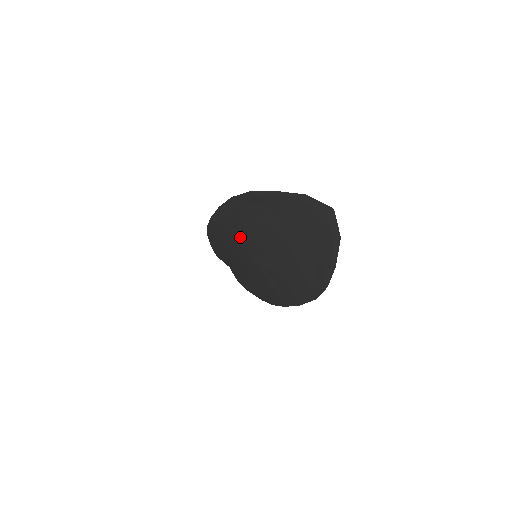
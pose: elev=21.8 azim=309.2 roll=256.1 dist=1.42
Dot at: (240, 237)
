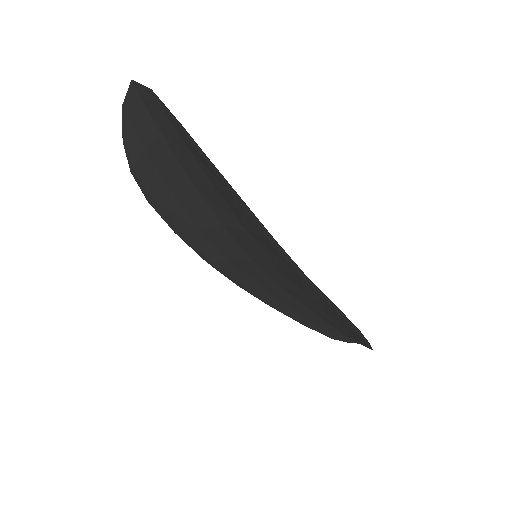
Dot at: (219, 247)
